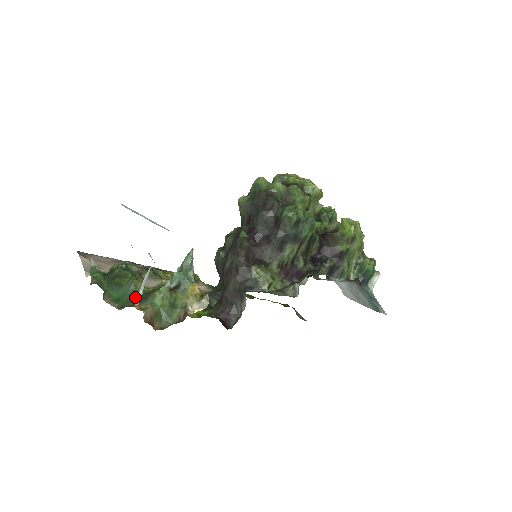
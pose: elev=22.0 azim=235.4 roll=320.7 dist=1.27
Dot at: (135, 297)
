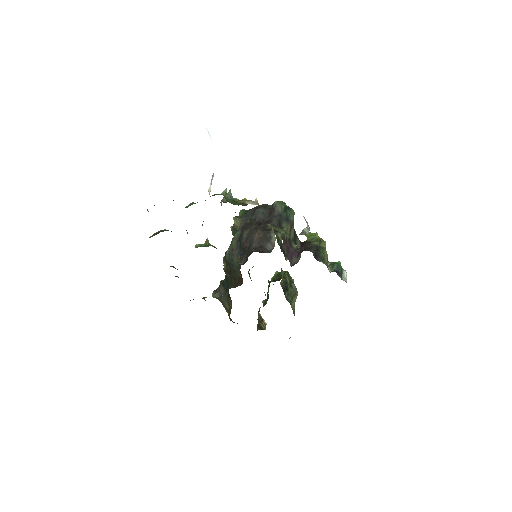
Dot at: occluded
